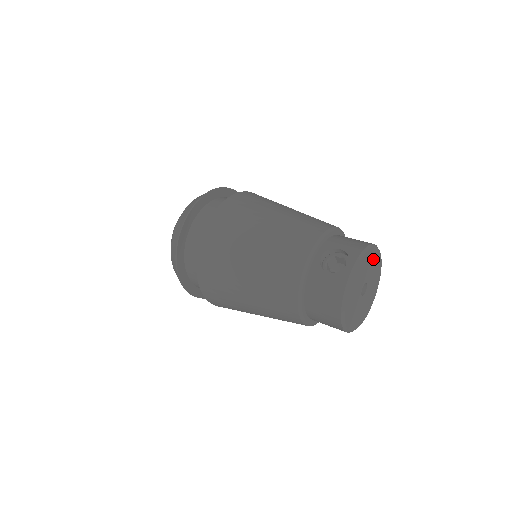
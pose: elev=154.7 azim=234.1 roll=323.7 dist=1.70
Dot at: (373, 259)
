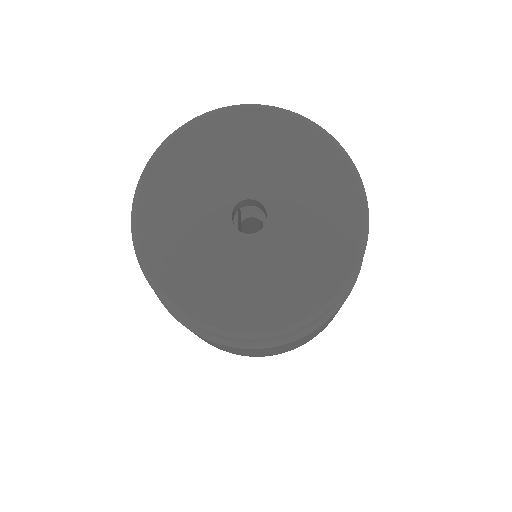
Dot at: (217, 144)
